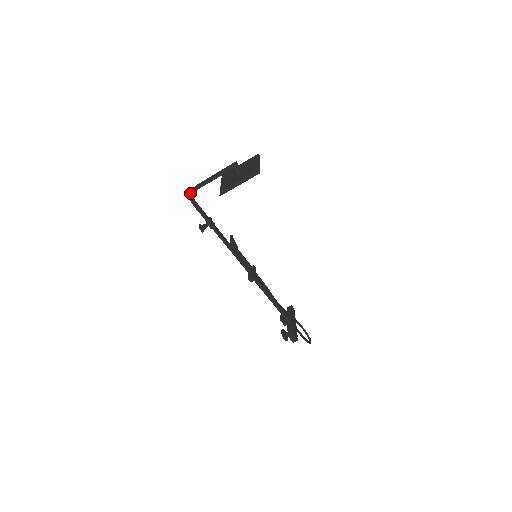
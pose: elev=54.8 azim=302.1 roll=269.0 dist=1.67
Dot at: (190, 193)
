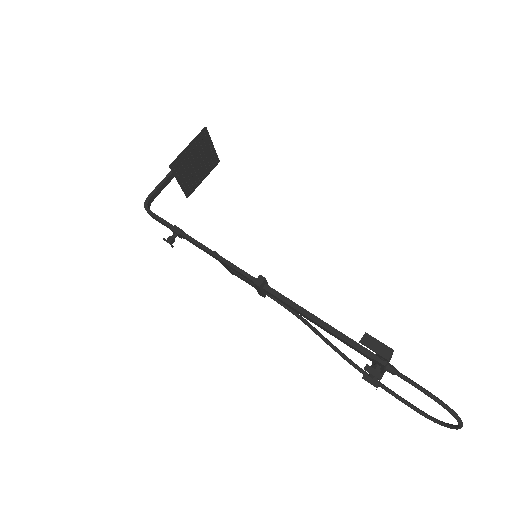
Dot at: (144, 203)
